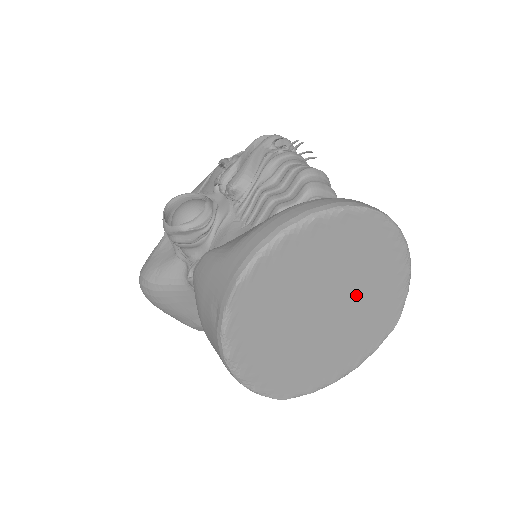
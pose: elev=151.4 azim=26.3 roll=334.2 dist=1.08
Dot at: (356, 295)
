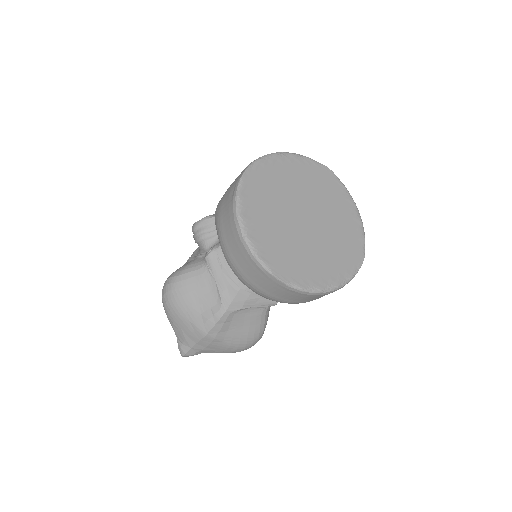
Dot at: (326, 219)
